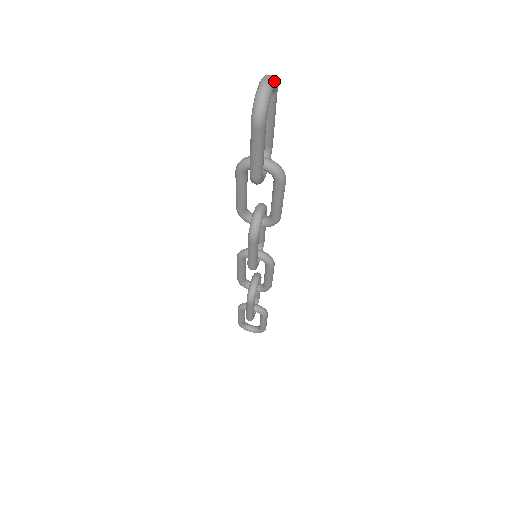
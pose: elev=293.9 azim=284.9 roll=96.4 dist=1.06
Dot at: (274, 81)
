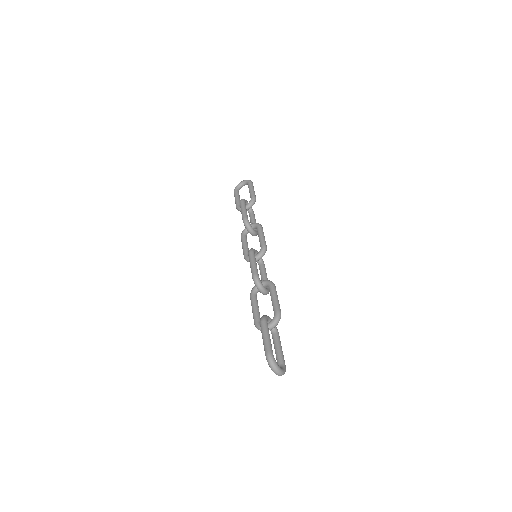
Dot at: (278, 368)
